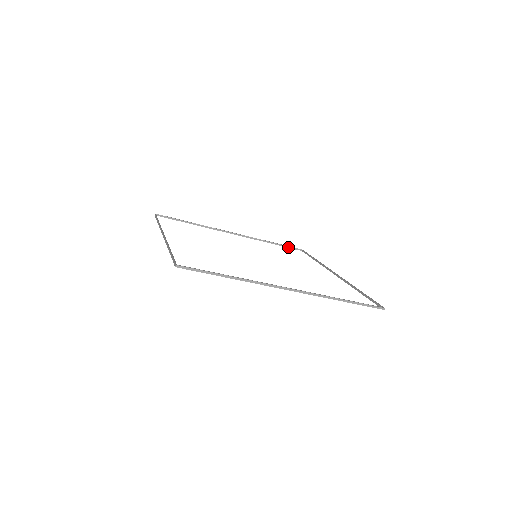
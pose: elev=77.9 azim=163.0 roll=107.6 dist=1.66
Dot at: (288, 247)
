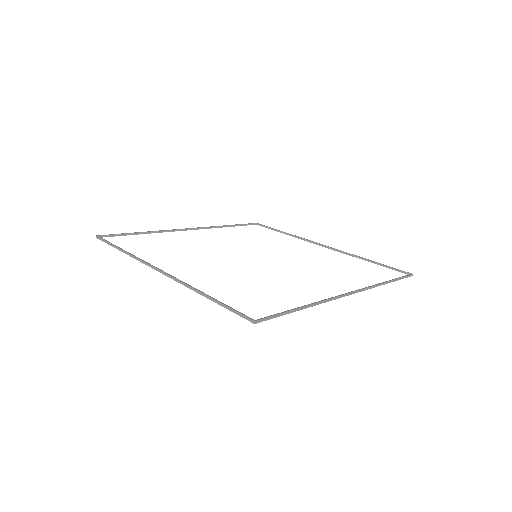
Dot at: (244, 225)
